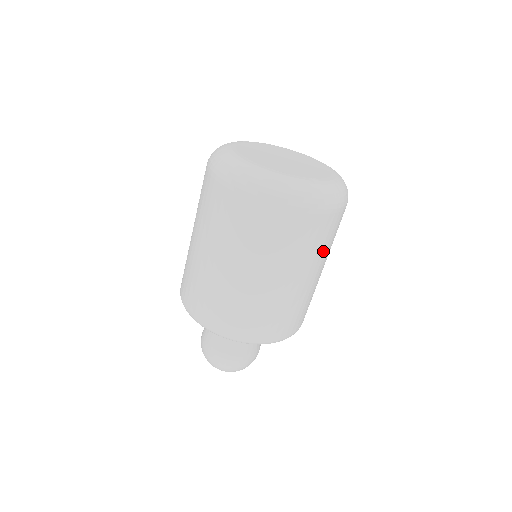
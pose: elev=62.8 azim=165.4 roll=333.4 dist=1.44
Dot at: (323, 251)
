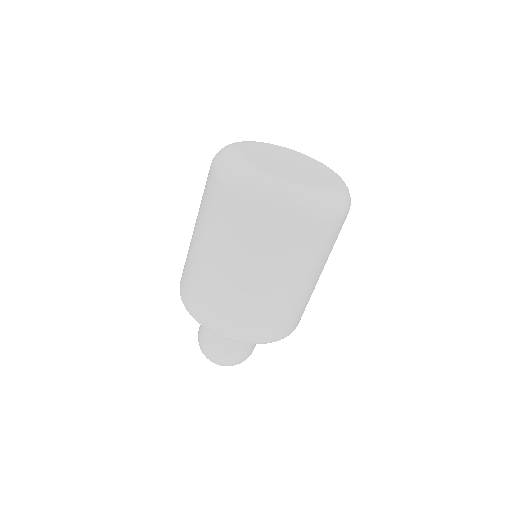
Dot at: (308, 260)
